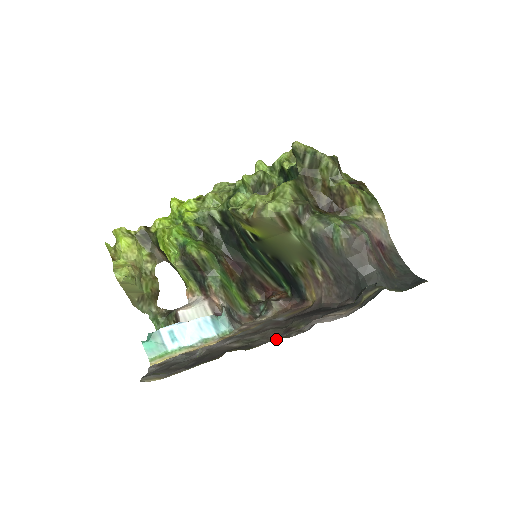
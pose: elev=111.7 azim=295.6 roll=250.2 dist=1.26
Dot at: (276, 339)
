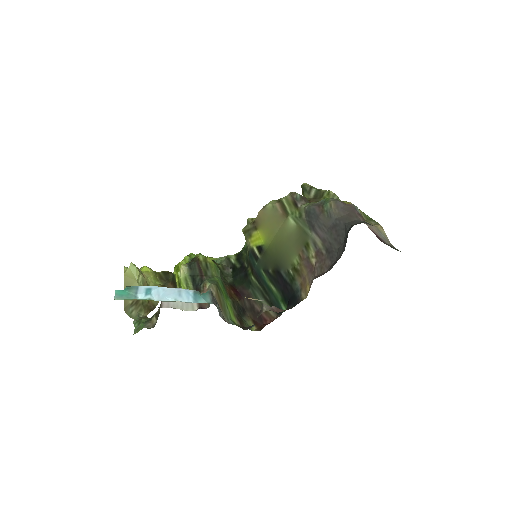
Dot at: occluded
